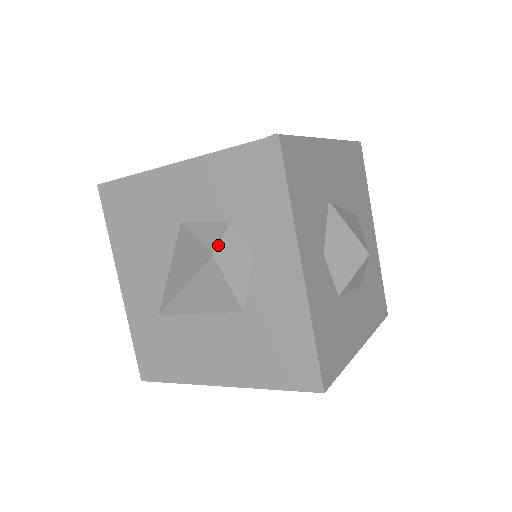
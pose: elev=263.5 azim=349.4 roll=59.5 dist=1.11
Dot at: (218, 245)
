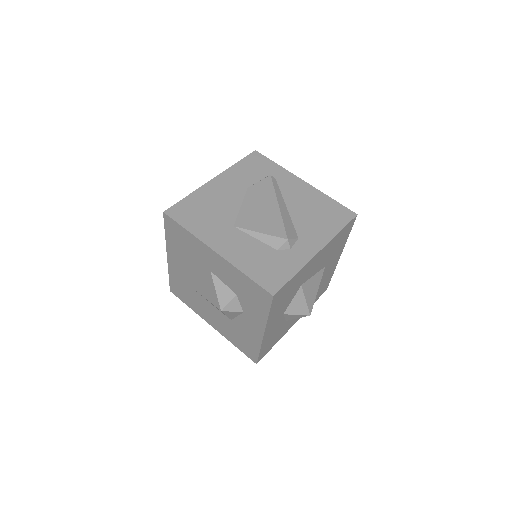
Dot at: (226, 306)
